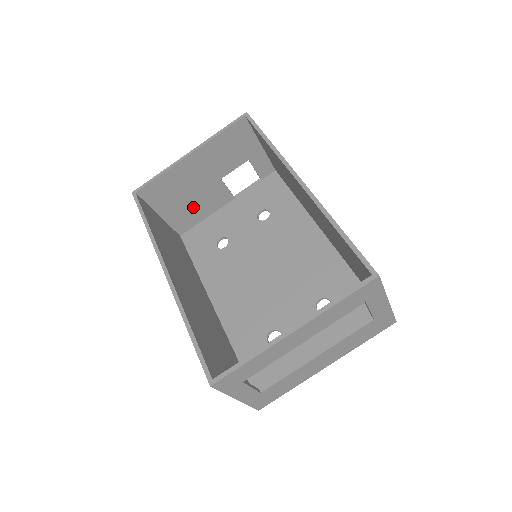
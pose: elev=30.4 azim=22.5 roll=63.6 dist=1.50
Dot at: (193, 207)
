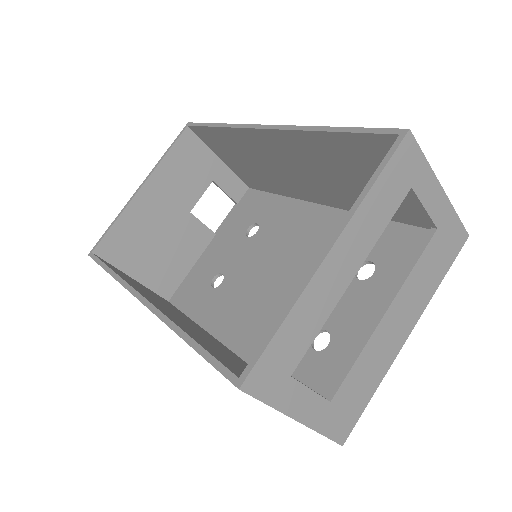
Dot at: (170, 257)
